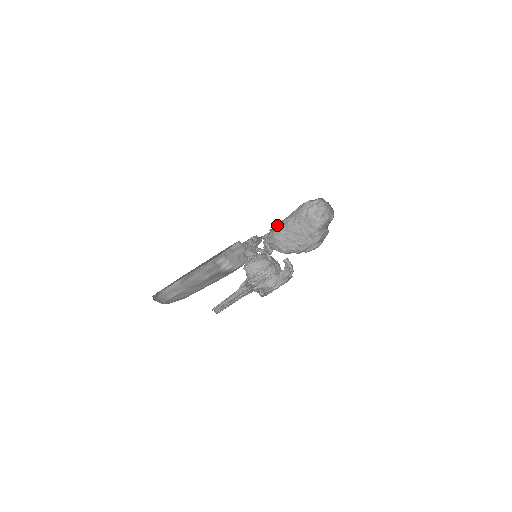
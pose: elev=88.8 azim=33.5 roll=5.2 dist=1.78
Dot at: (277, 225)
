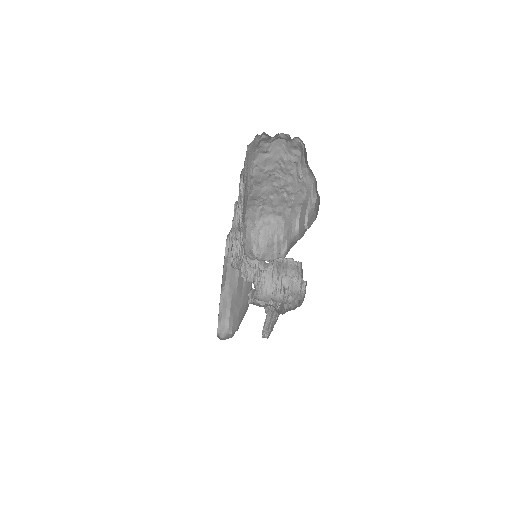
Dot at: (243, 209)
